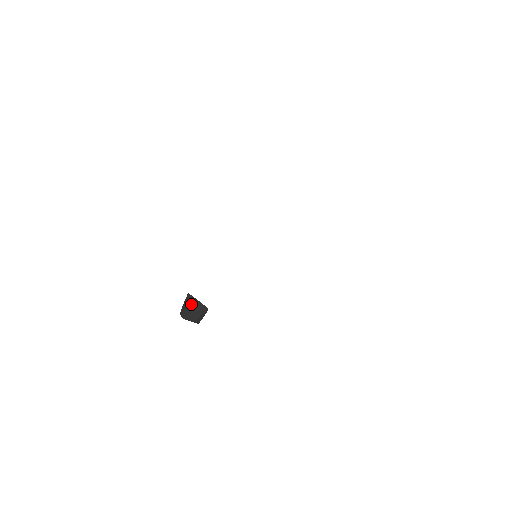
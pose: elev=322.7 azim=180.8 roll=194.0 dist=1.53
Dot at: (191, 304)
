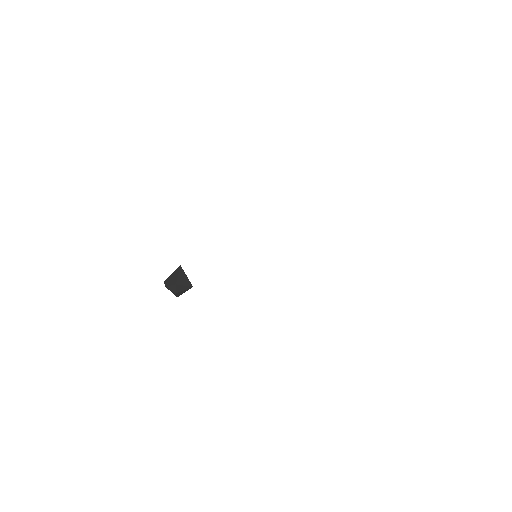
Dot at: (179, 276)
